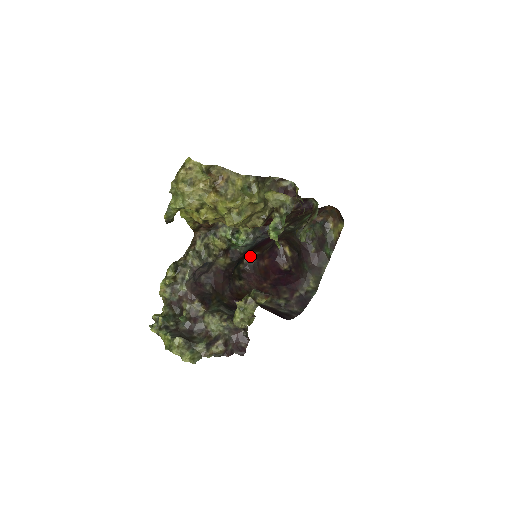
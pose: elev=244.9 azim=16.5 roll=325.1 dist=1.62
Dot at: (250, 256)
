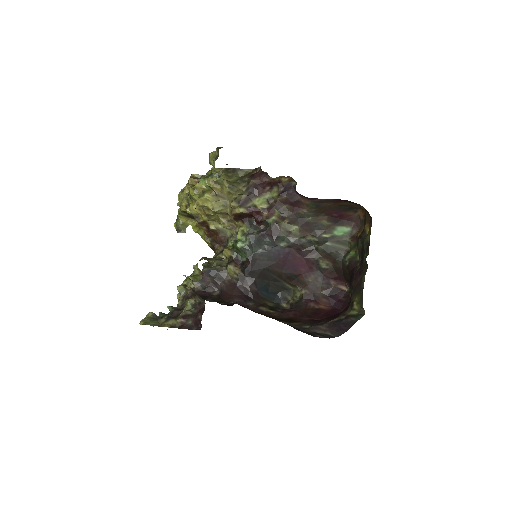
Dot at: (297, 296)
